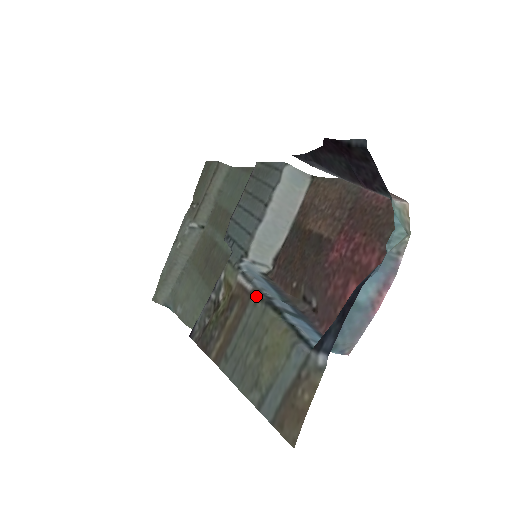
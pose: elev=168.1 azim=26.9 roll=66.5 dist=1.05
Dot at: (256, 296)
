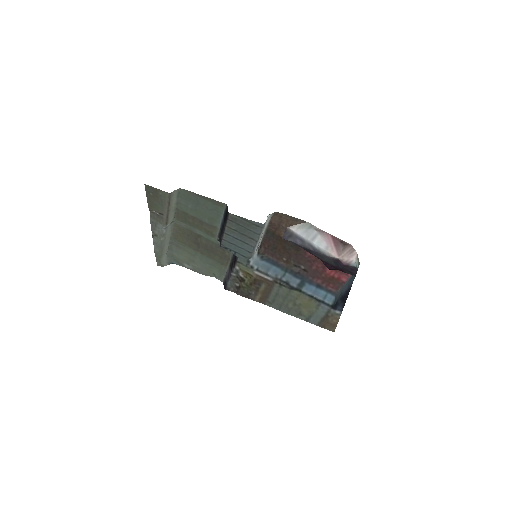
Dot at: (278, 283)
